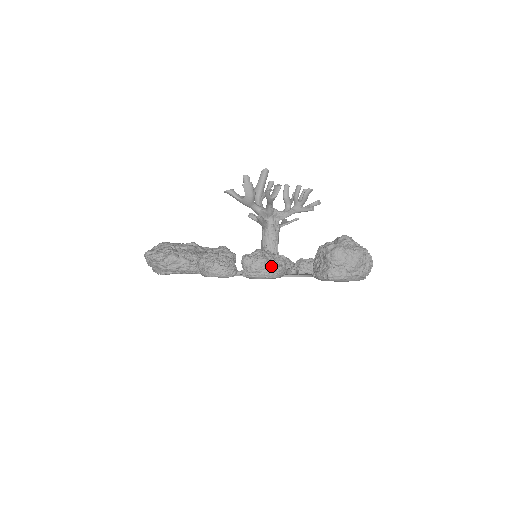
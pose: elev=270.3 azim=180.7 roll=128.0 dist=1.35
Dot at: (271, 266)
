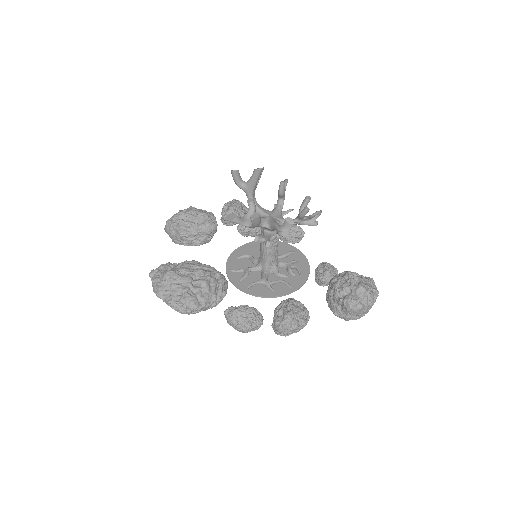
Dot at: (301, 327)
